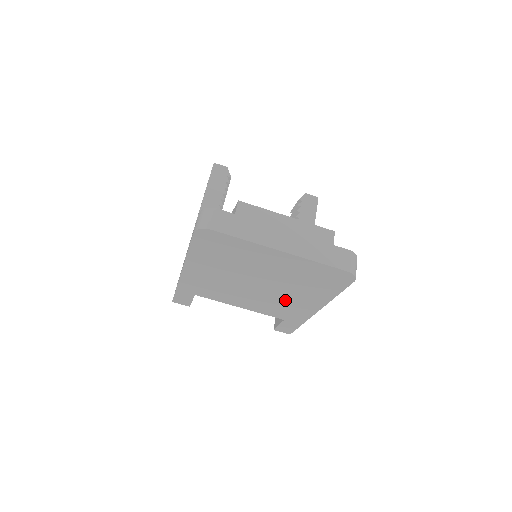
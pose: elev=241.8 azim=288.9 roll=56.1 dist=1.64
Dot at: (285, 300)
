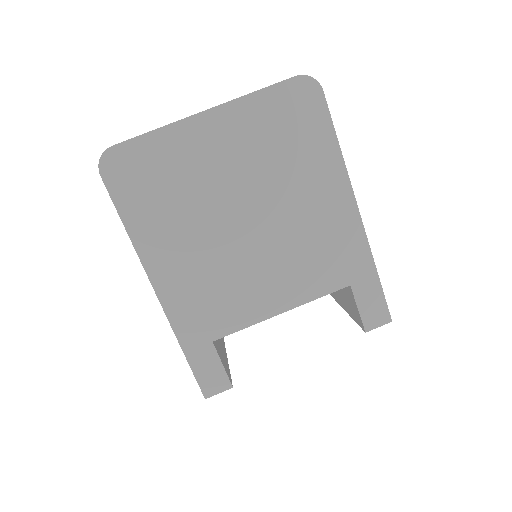
Dot at: (305, 227)
